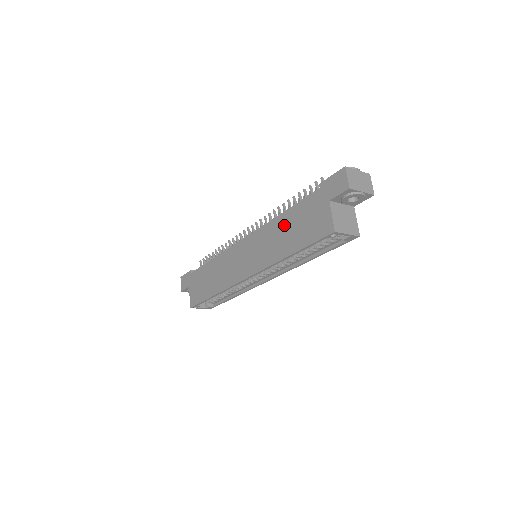
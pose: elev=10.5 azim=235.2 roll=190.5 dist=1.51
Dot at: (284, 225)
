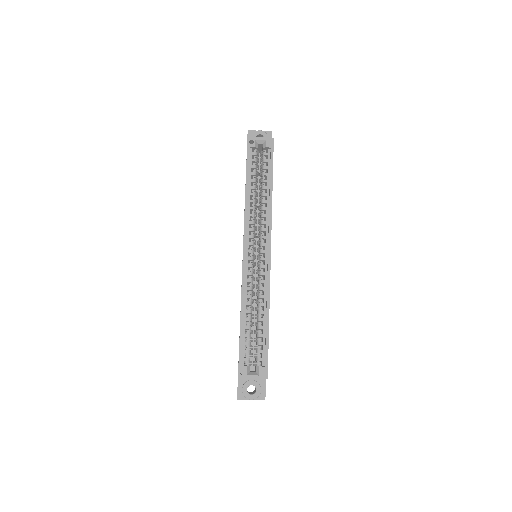
Dot at: occluded
